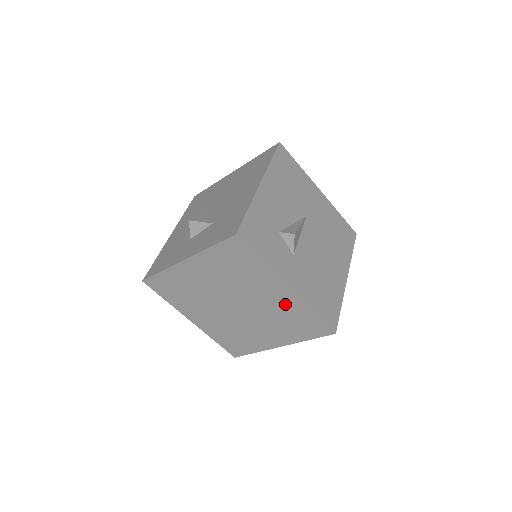
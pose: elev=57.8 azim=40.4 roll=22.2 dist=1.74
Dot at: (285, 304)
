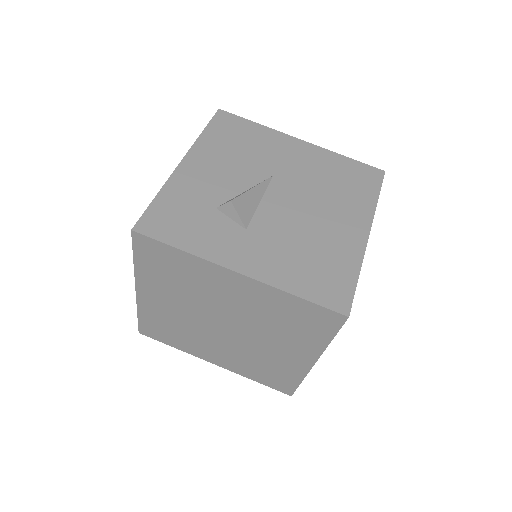
Dot at: (258, 299)
